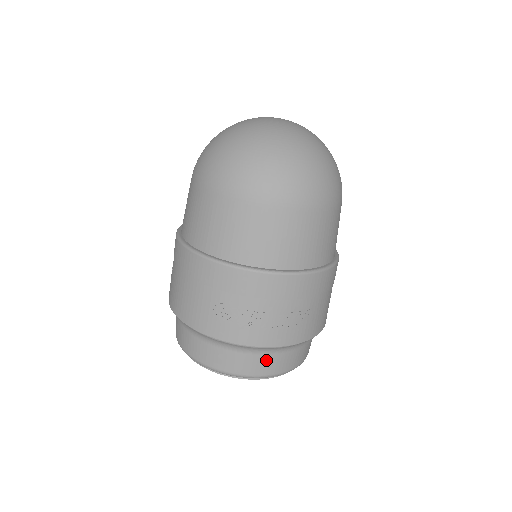
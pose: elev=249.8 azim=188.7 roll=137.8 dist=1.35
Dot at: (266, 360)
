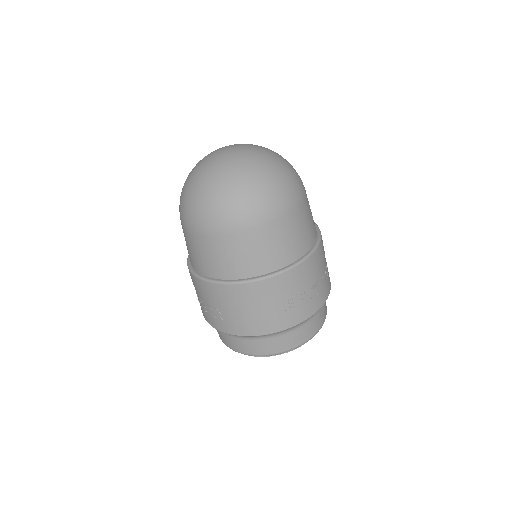
Dot at: (320, 315)
